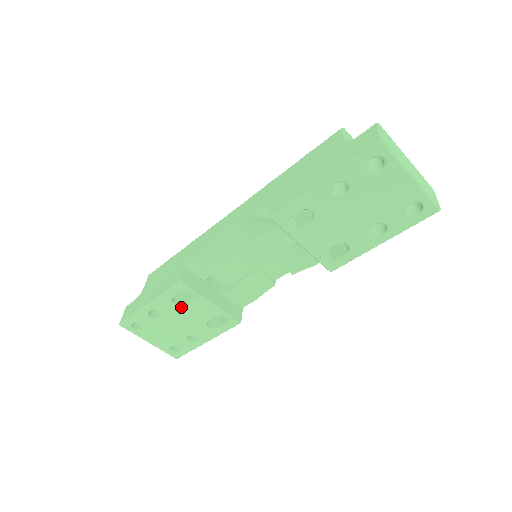
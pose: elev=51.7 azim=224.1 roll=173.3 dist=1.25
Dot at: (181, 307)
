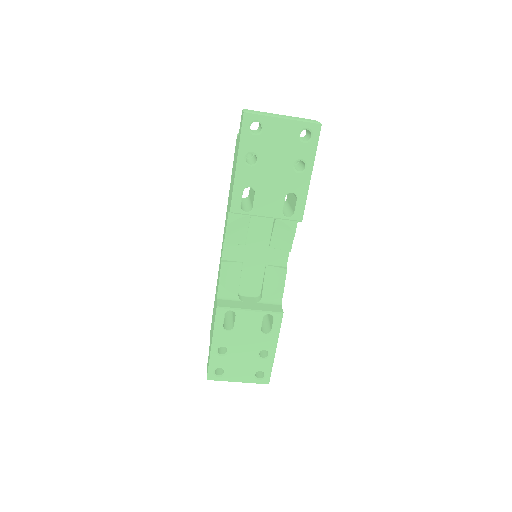
Dot at: (234, 329)
